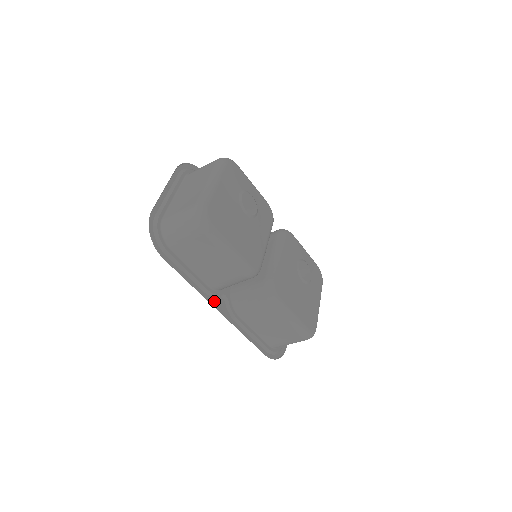
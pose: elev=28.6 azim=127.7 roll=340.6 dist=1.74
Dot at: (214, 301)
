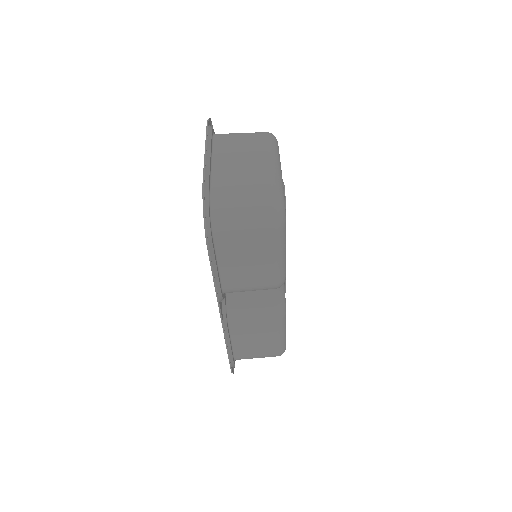
Dot at: (220, 307)
